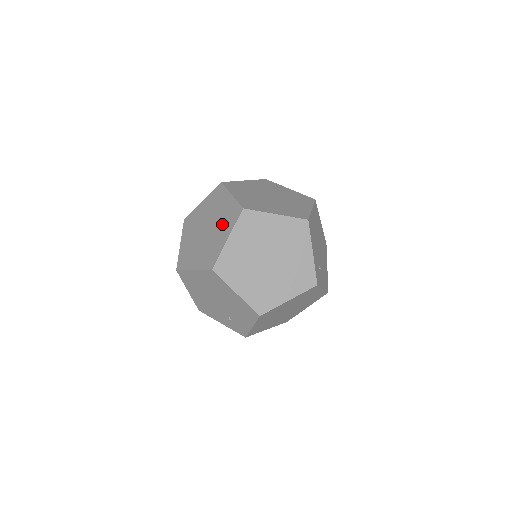
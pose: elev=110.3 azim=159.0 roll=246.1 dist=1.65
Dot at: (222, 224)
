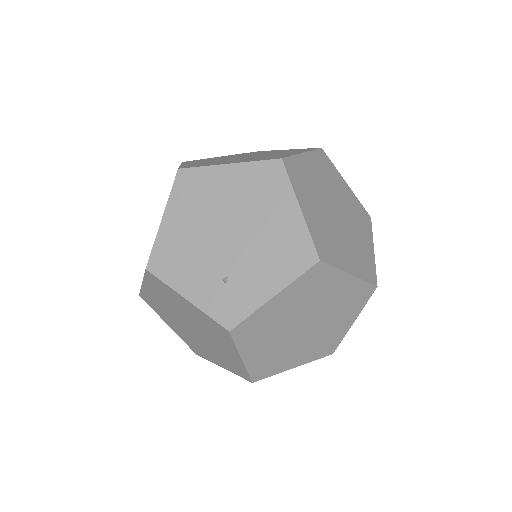
Dot at: (282, 152)
